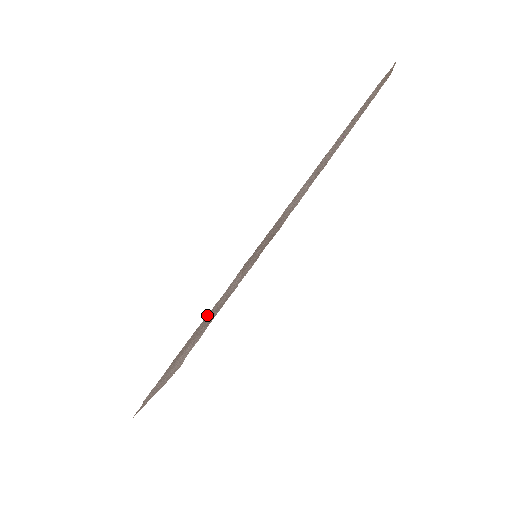
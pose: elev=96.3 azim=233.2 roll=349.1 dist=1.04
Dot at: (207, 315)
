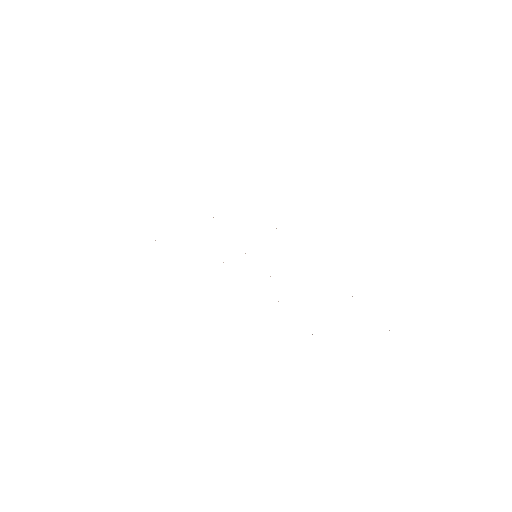
Dot at: occluded
